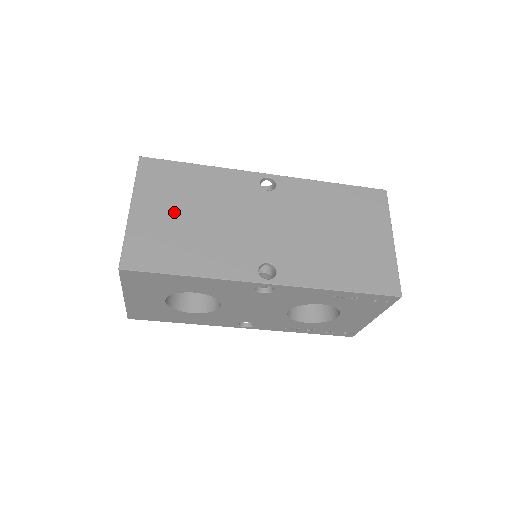
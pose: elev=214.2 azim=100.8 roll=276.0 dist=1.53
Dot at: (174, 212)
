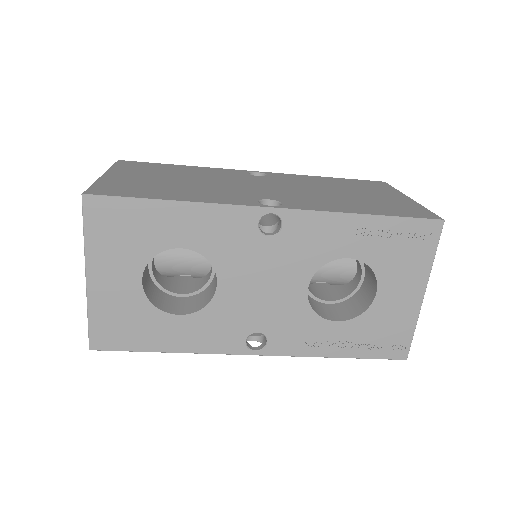
Dot at: (154, 177)
